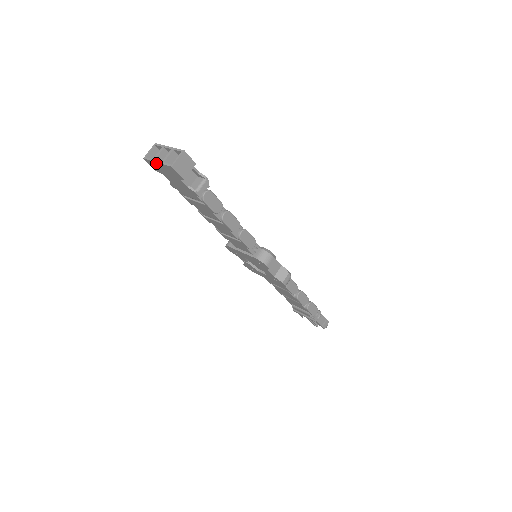
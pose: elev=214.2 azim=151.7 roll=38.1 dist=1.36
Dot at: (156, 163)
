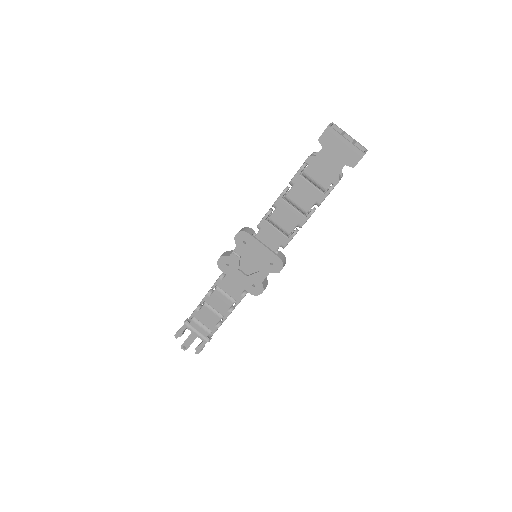
Dot at: (343, 139)
